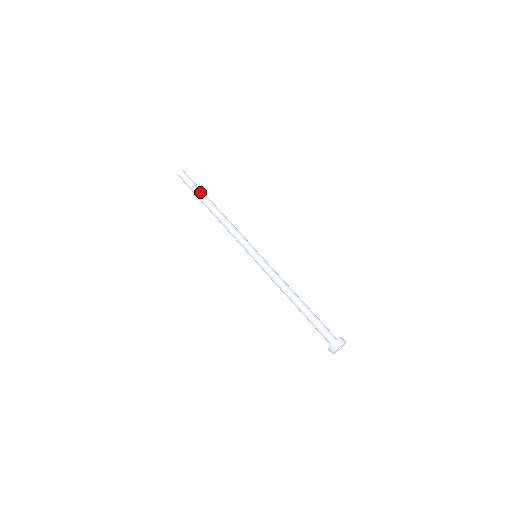
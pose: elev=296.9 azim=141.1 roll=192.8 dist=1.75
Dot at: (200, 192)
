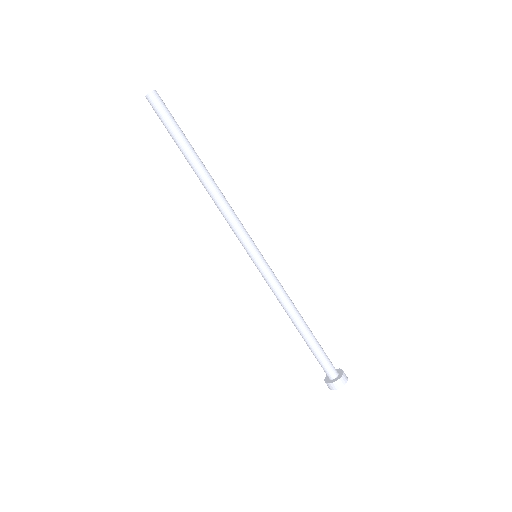
Dot at: (177, 144)
